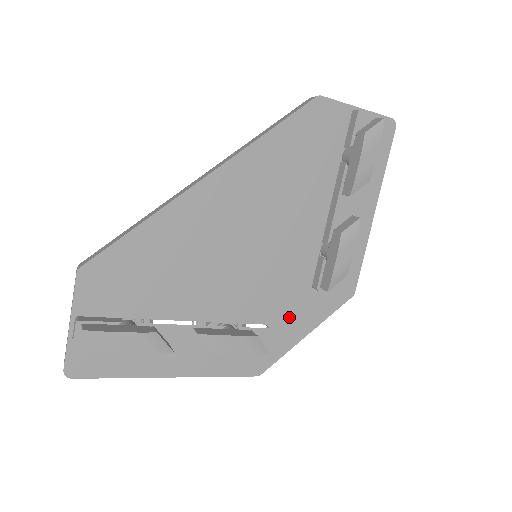
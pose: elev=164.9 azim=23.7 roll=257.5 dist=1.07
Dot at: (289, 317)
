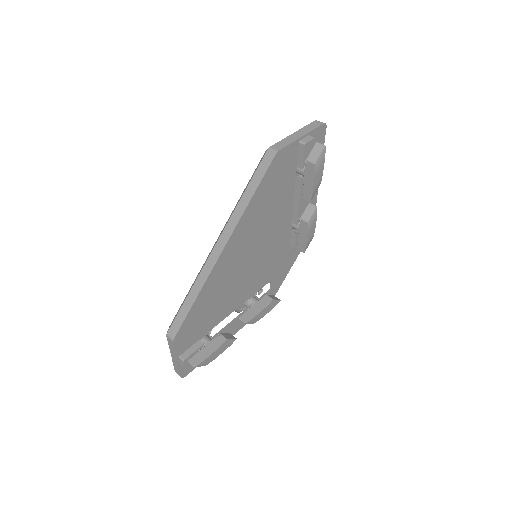
Dot at: (280, 269)
